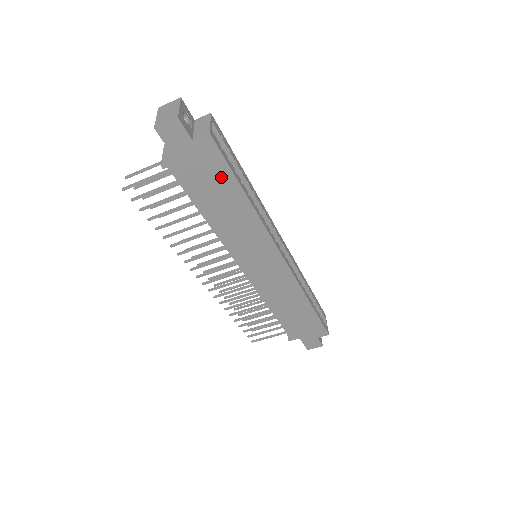
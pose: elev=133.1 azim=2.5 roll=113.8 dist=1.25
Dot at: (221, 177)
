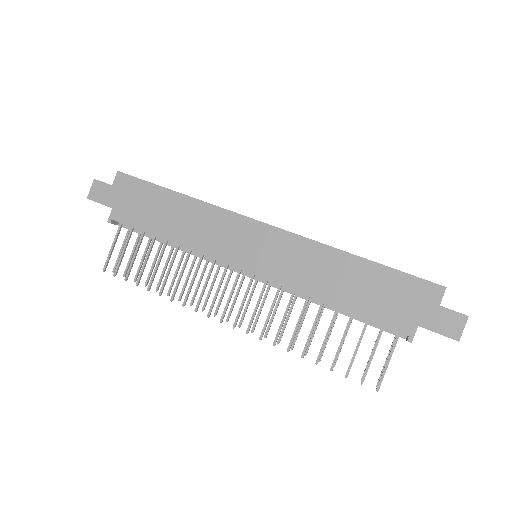
Dot at: (148, 194)
